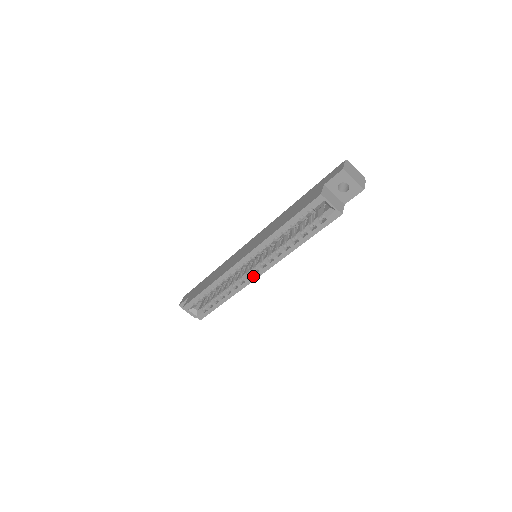
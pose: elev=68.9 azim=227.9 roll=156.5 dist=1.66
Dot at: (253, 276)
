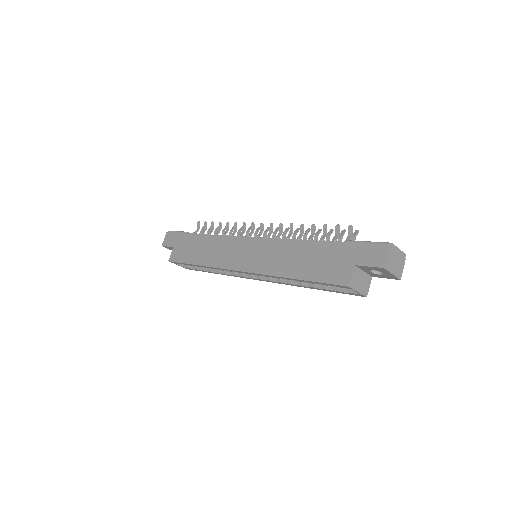
Dot at: (251, 278)
